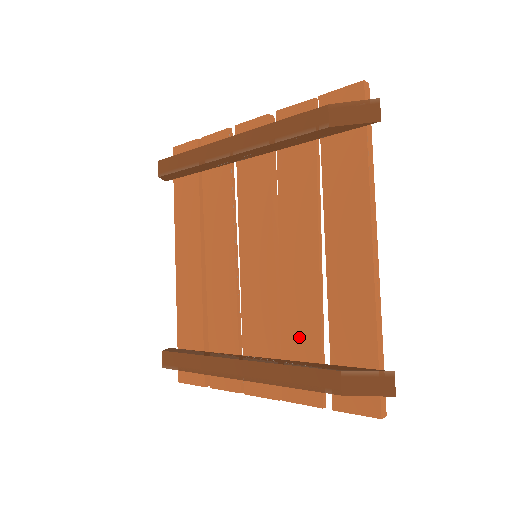
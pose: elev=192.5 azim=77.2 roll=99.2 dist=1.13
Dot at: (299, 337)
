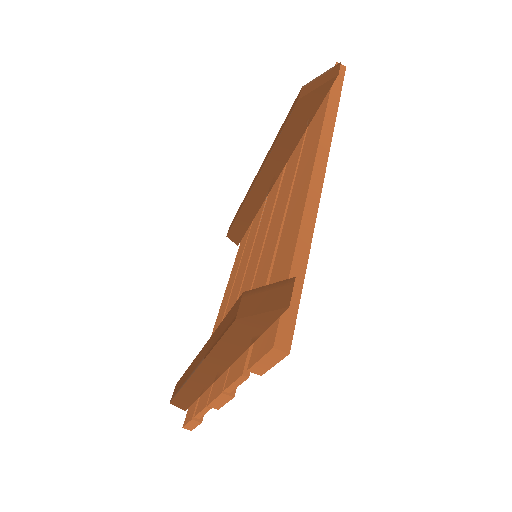
Dot at: occluded
